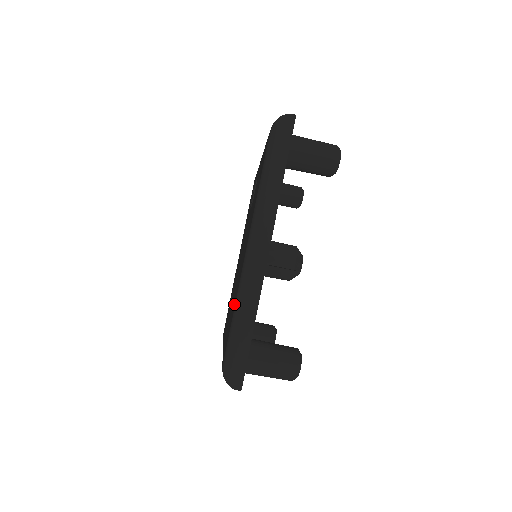
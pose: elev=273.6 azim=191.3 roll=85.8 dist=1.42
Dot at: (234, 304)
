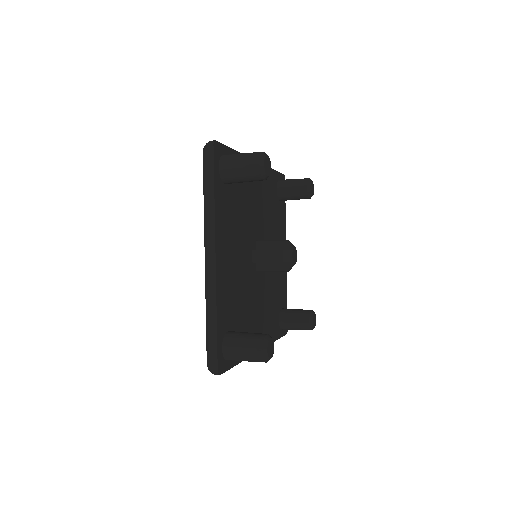
Dot at: occluded
